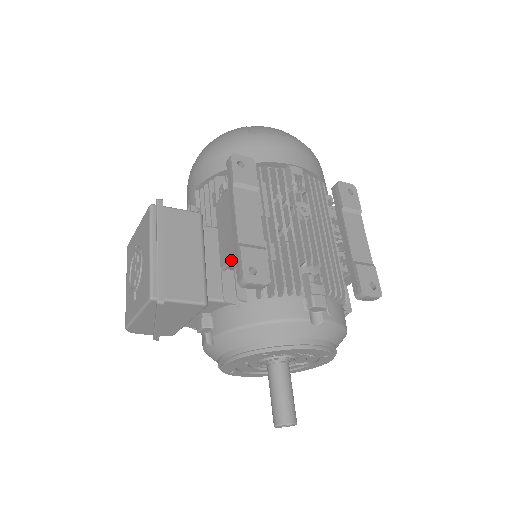
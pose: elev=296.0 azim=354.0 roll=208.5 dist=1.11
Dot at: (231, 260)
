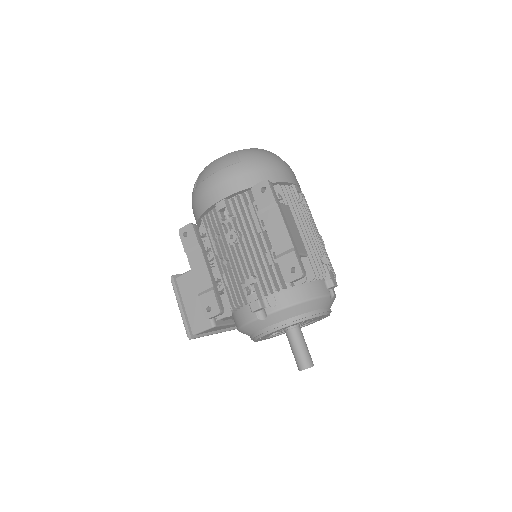
Dot at: occluded
